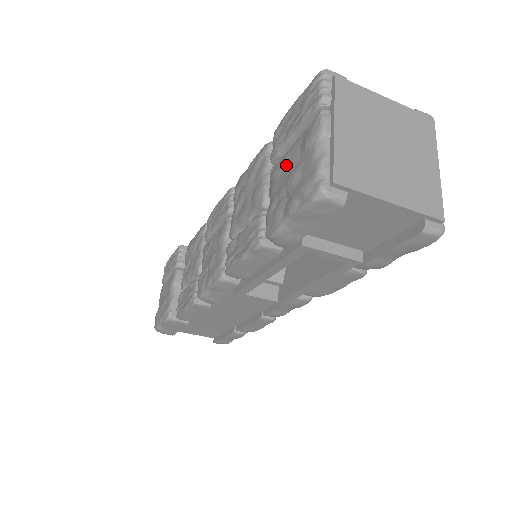
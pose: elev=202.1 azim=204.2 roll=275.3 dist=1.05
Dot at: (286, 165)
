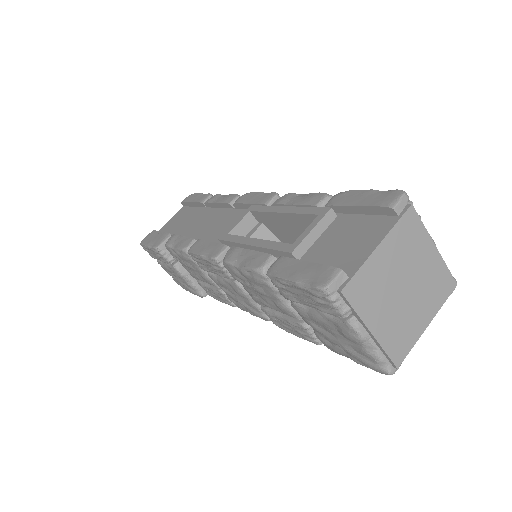
Dot at: (321, 325)
